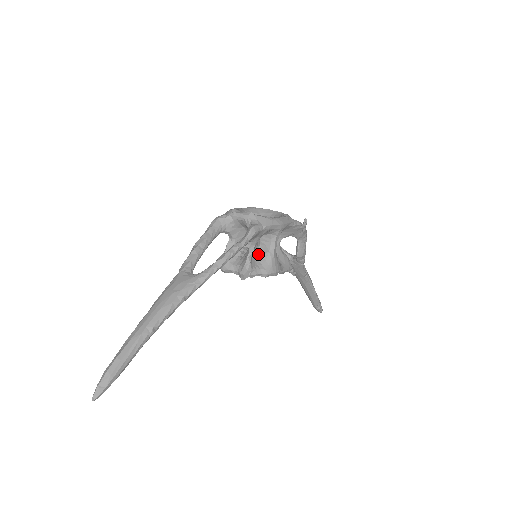
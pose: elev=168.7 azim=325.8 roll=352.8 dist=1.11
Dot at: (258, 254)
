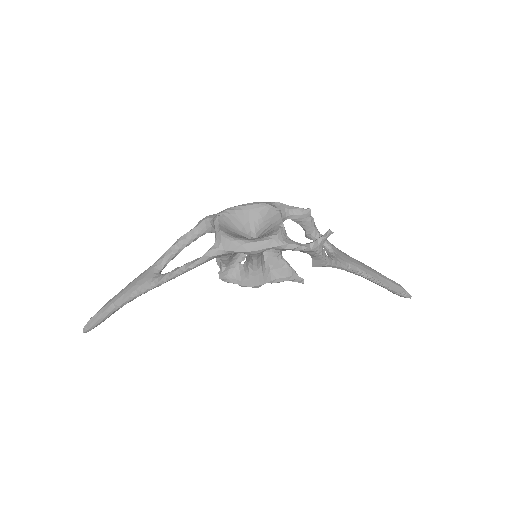
Dot at: occluded
